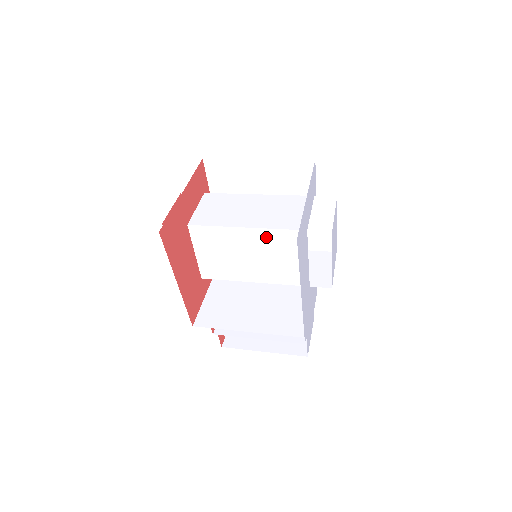
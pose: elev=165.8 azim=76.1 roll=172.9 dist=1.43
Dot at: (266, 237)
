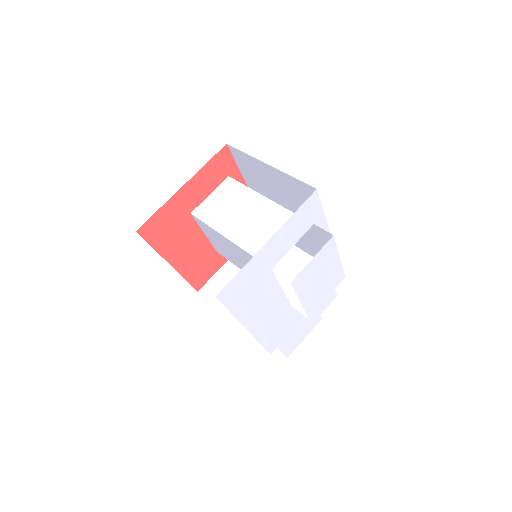
Dot at: (245, 254)
